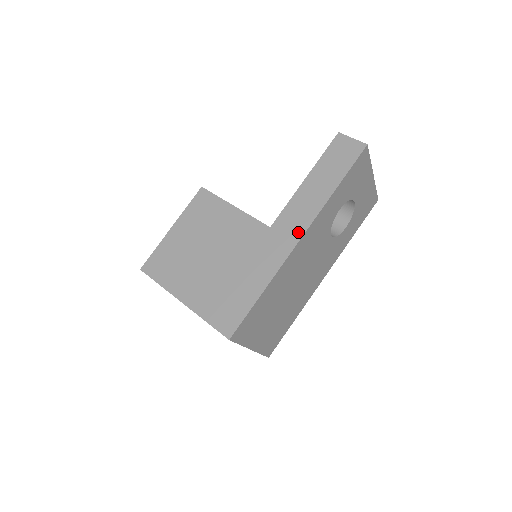
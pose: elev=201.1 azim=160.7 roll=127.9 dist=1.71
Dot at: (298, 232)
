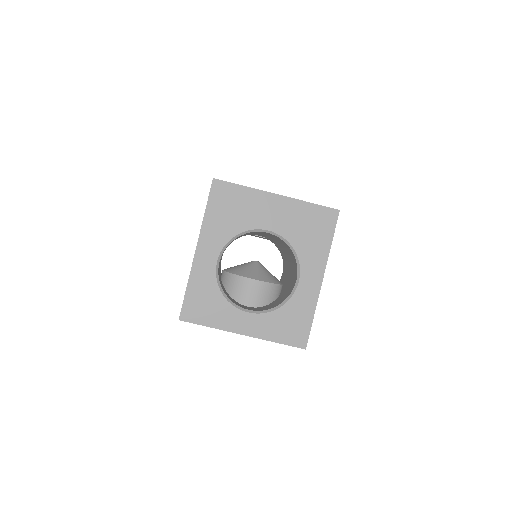
Dot at: occluded
